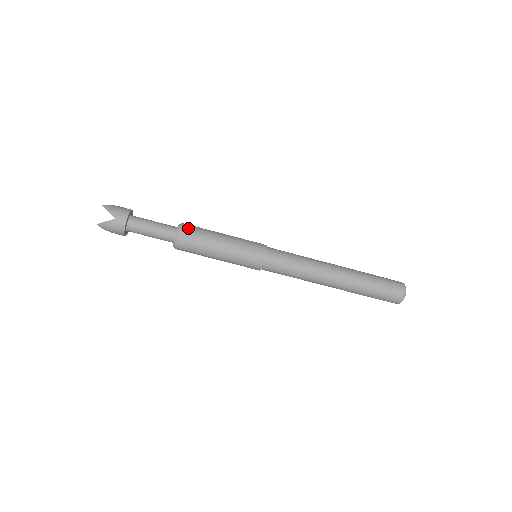
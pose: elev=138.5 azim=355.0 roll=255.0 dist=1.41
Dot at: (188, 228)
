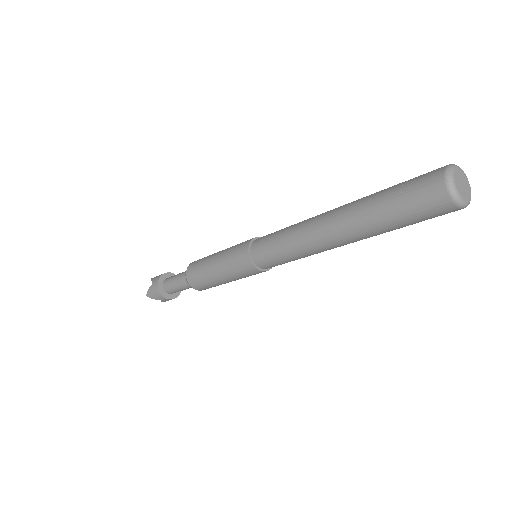
Dot at: (196, 261)
